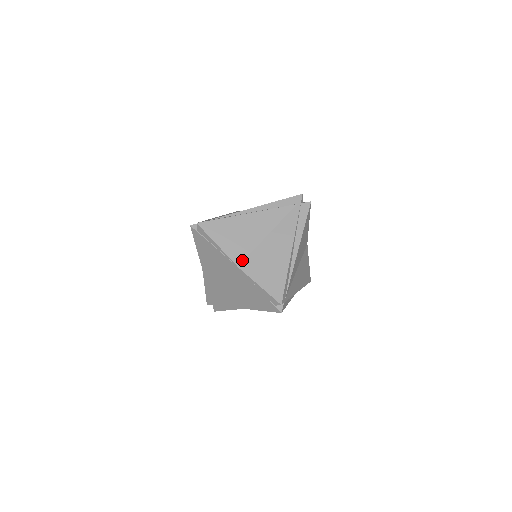
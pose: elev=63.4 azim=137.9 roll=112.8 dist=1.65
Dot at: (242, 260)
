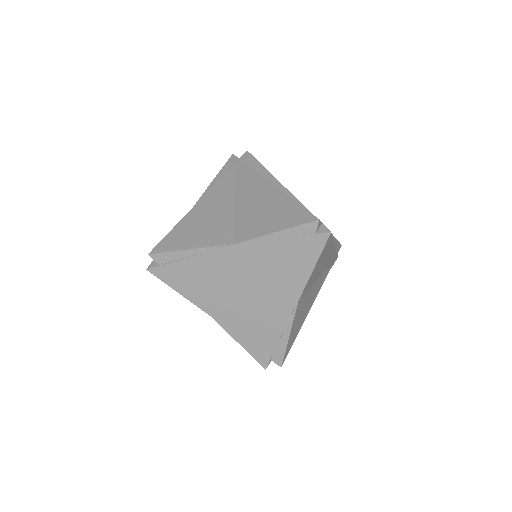
Dot at: (232, 236)
